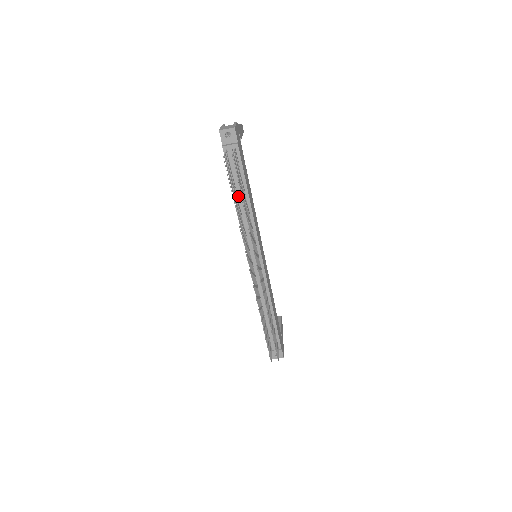
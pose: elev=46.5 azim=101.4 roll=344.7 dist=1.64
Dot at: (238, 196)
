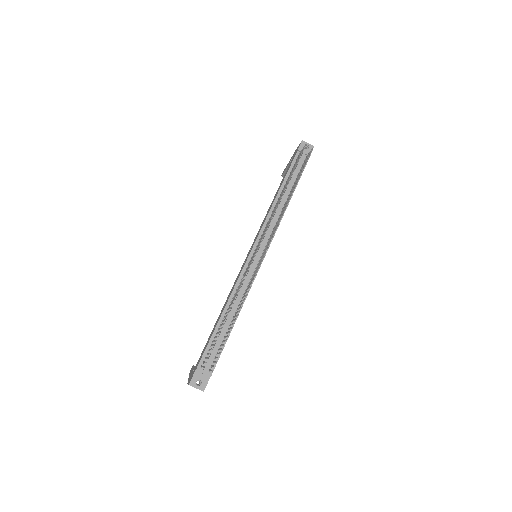
Dot at: occluded
